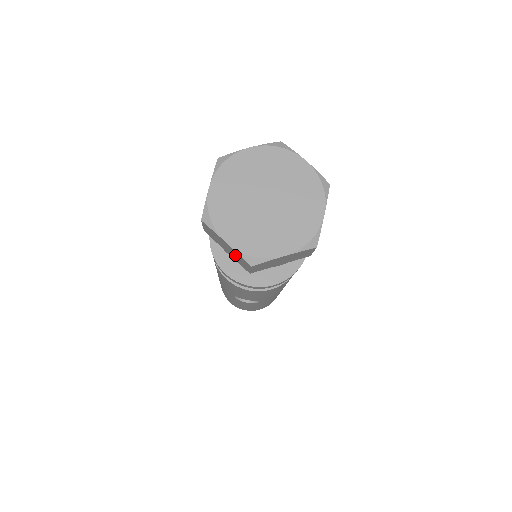
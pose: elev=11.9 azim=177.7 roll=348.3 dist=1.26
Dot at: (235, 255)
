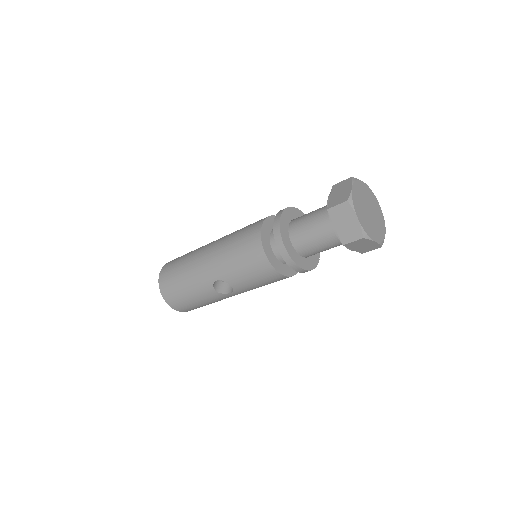
Dot at: (350, 229)
